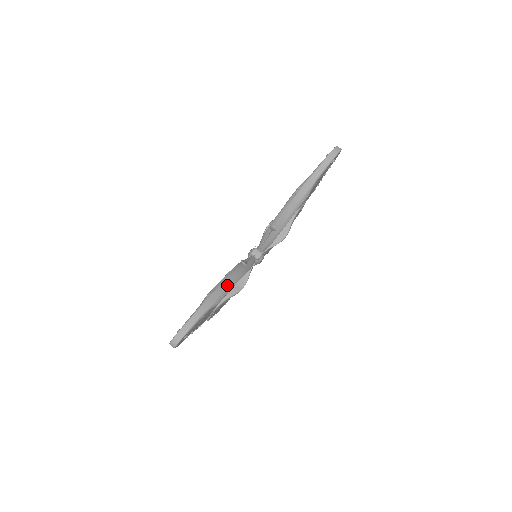
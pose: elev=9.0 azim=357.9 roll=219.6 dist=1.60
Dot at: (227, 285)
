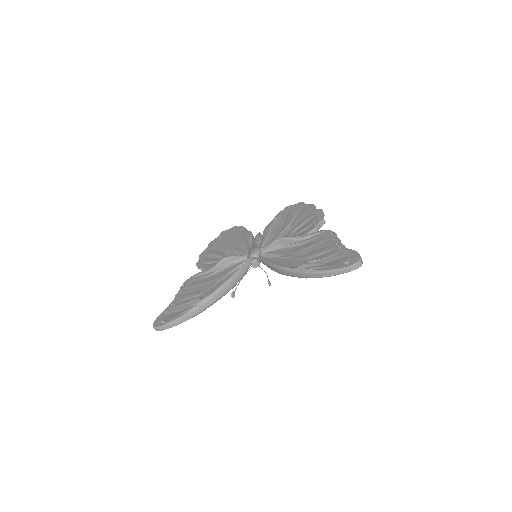
Dot at: (213, 301)
